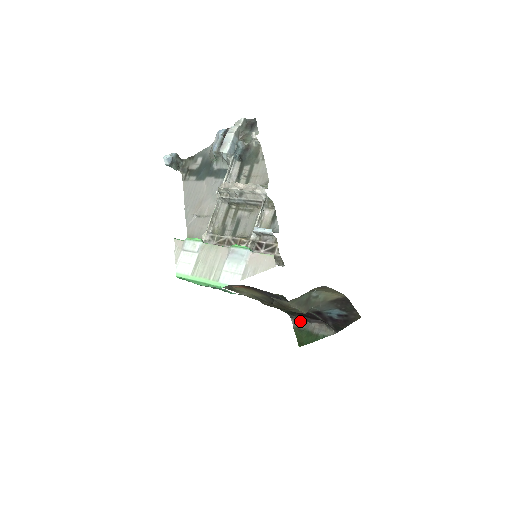
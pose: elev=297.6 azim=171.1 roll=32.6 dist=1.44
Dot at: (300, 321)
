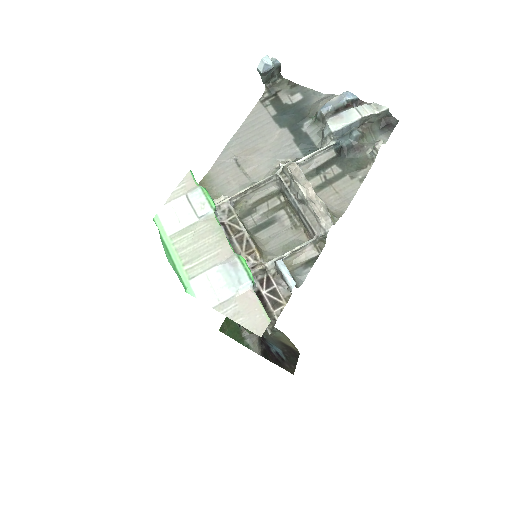
Dot at: occluded
